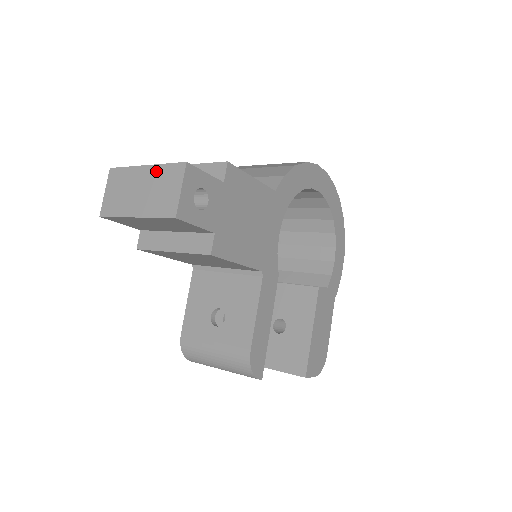
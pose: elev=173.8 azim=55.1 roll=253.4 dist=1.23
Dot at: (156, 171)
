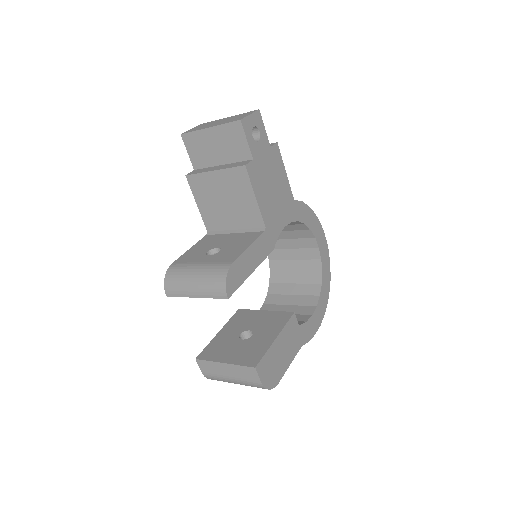
Dot at: (236, 116)
